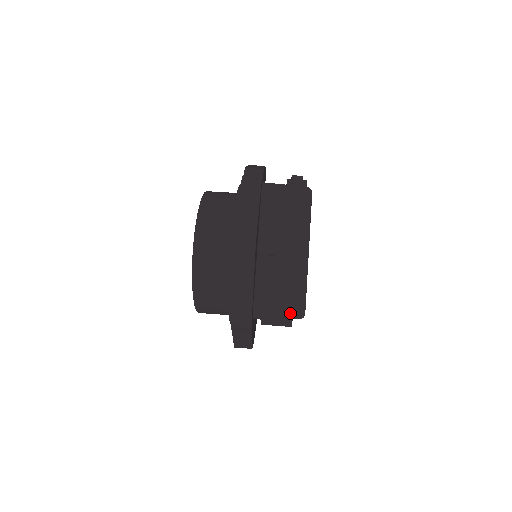
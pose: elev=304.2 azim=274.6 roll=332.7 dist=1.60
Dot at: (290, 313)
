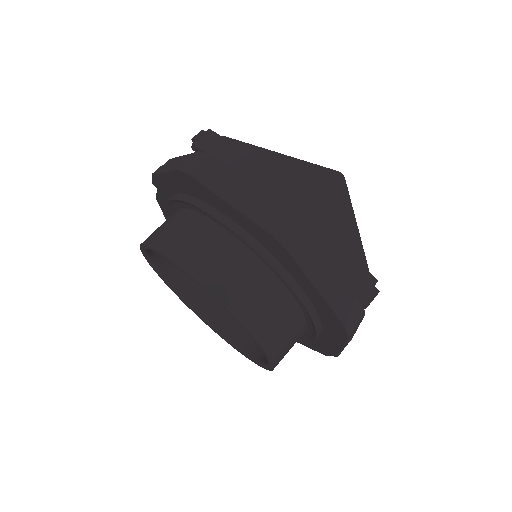
Dot at: (326, 183)
